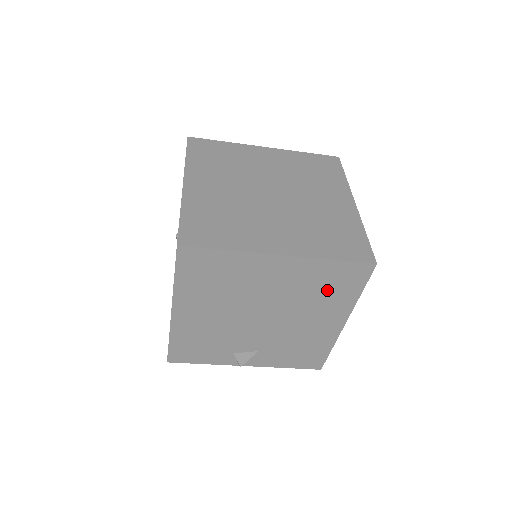
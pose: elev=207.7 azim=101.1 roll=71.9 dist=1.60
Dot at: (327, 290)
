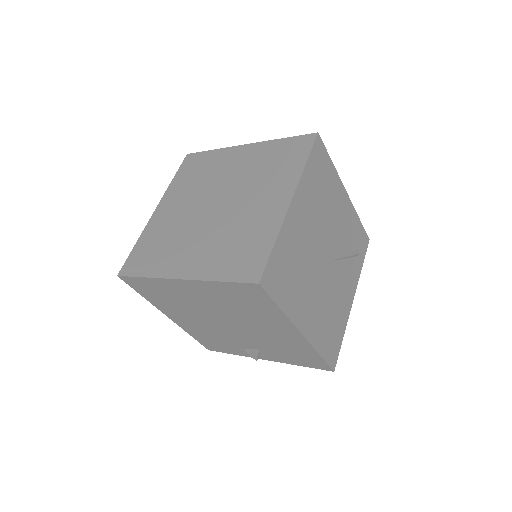
Dot at: (247, 305)
